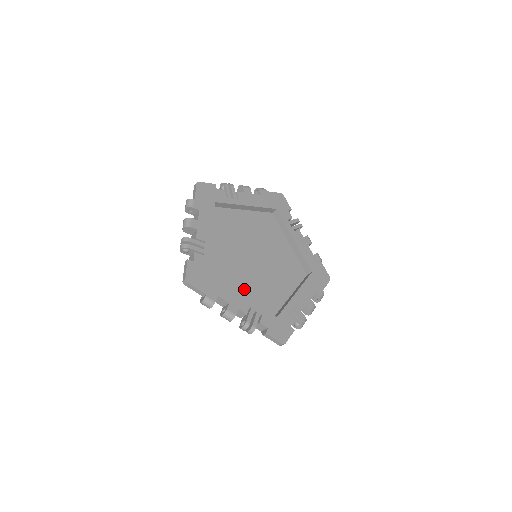
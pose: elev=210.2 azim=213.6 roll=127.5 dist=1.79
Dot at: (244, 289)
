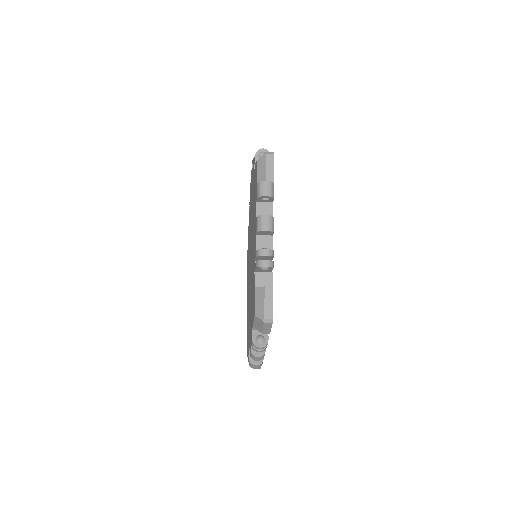
Dot at: occluded
